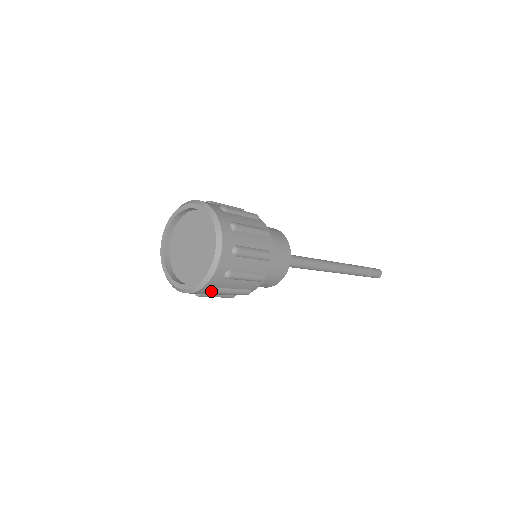
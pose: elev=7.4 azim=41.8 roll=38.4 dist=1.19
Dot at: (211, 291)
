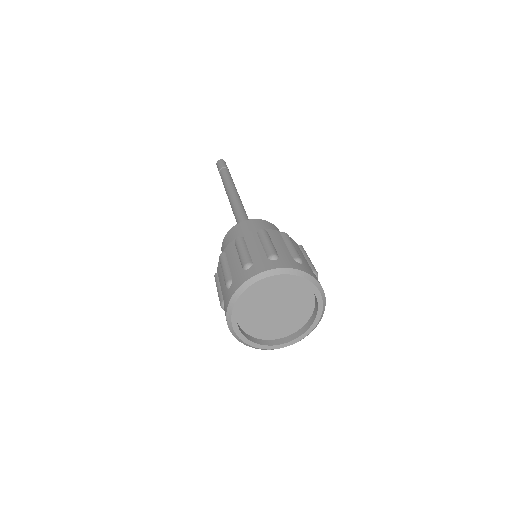
Dot at: occluded
